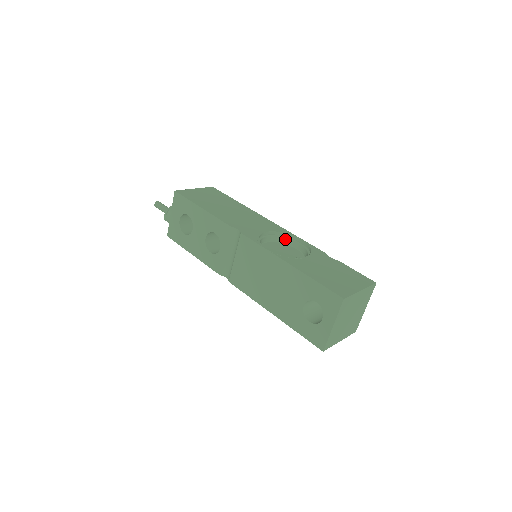
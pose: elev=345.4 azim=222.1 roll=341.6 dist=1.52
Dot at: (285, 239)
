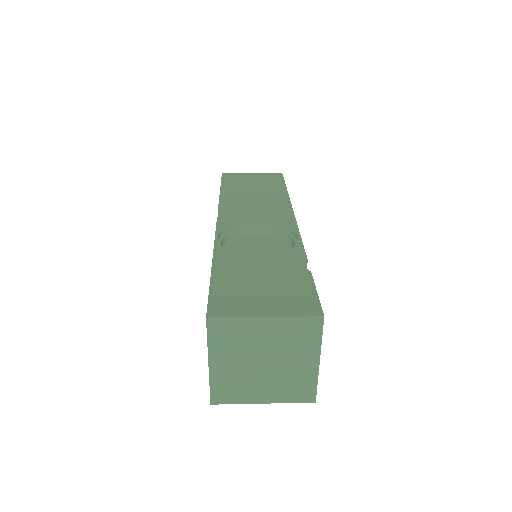
Dot at: (285, 235)
